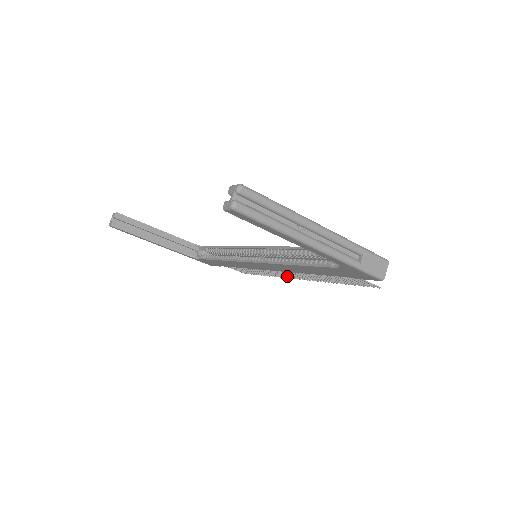
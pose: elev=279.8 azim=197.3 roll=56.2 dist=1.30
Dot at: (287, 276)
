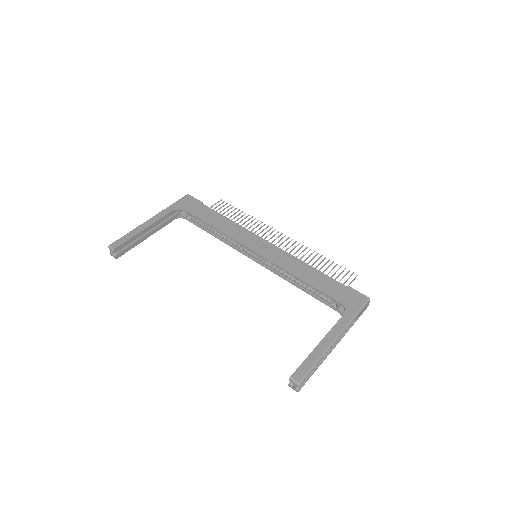
Dot at: occluded
